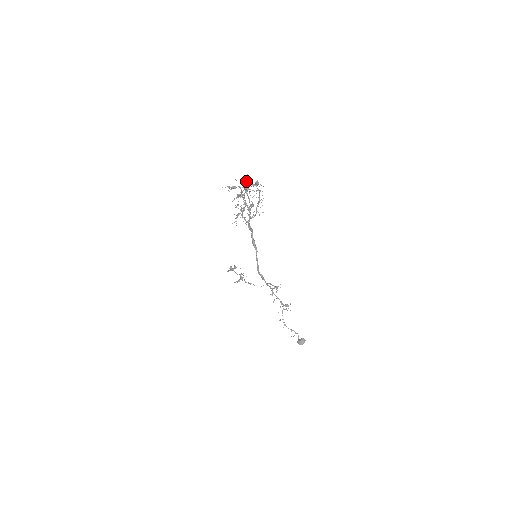
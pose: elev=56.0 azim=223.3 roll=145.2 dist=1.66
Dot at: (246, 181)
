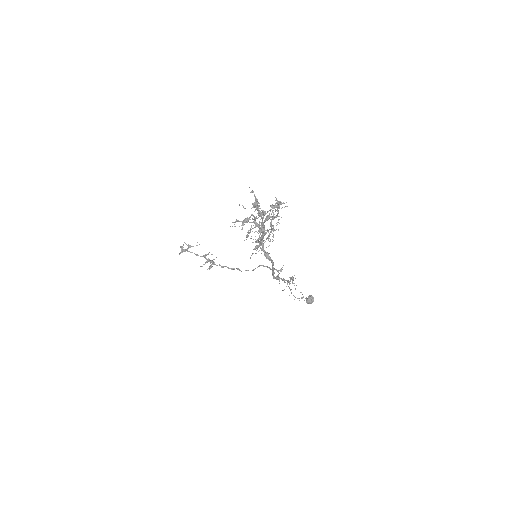
Dot at: (257, 203)
